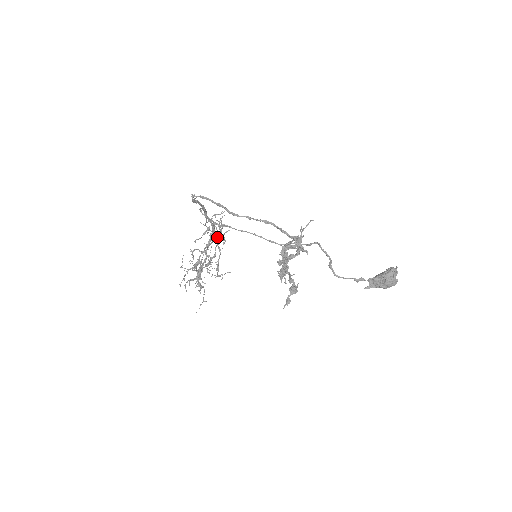
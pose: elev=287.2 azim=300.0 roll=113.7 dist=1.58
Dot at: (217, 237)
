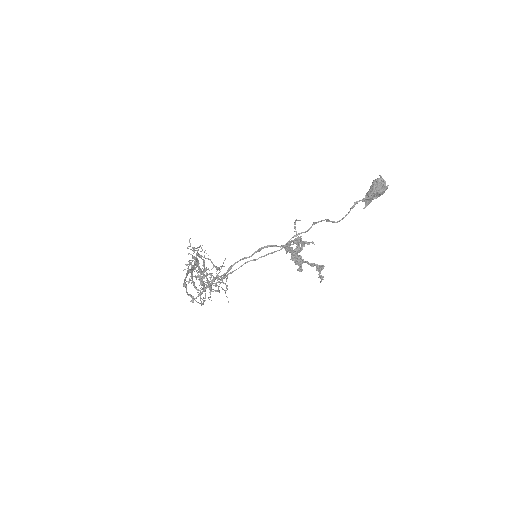
Dot at: (197, 254)
